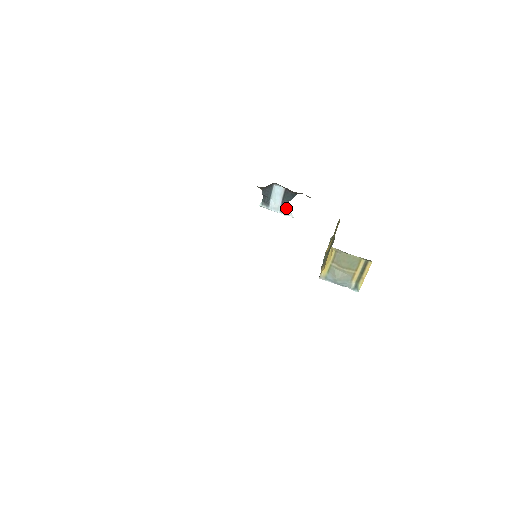
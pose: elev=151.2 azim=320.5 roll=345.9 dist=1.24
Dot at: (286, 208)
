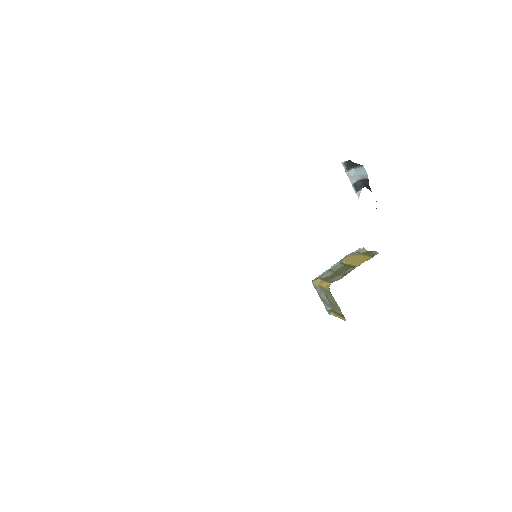
Dot at: (359, 187)
